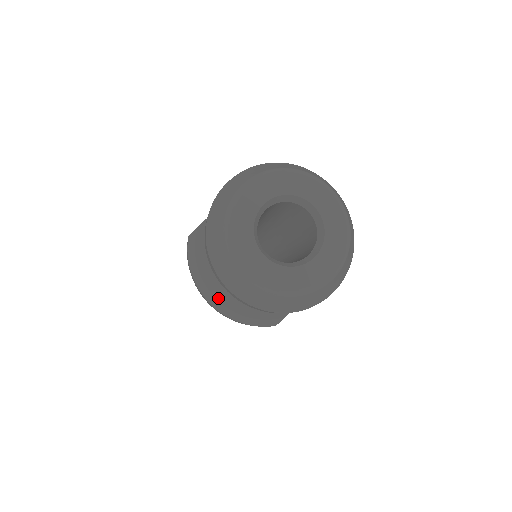
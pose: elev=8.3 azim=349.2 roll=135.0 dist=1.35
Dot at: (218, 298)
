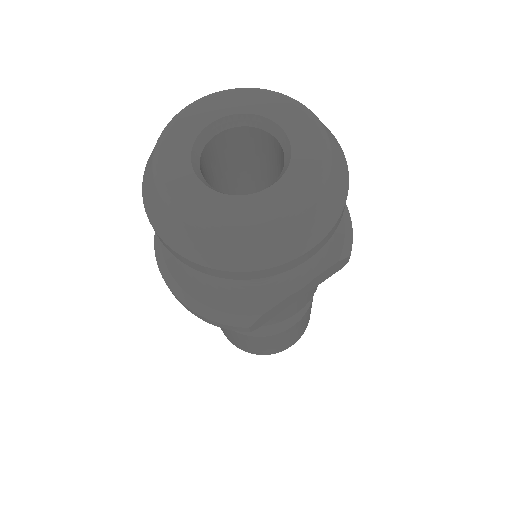
Dot at: (177, 278)
